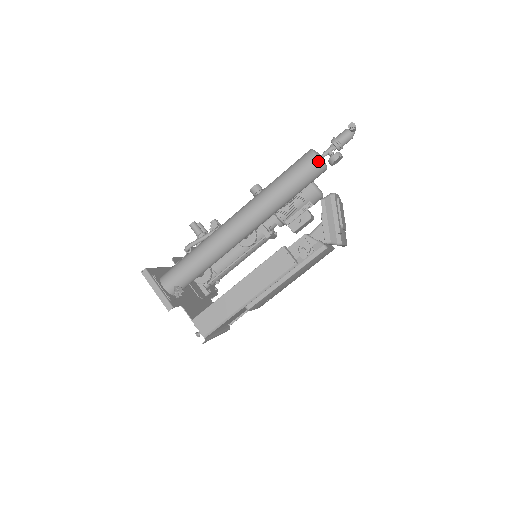
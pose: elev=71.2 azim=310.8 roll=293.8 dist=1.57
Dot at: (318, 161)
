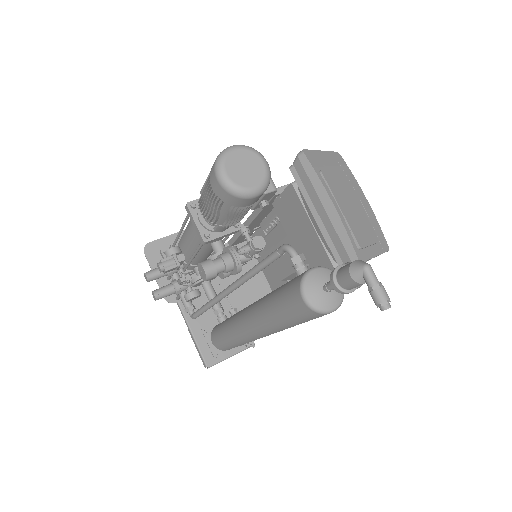
Dot at: occluded
